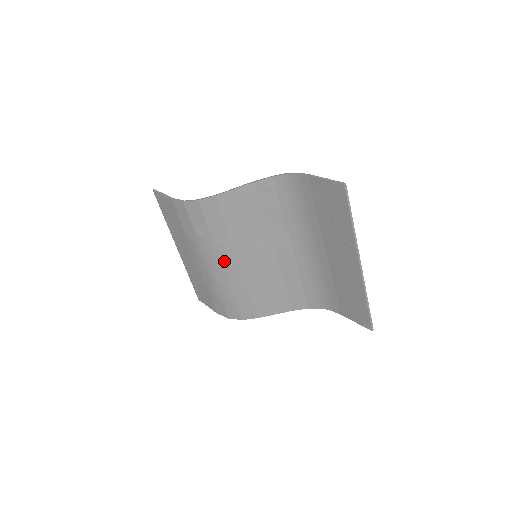
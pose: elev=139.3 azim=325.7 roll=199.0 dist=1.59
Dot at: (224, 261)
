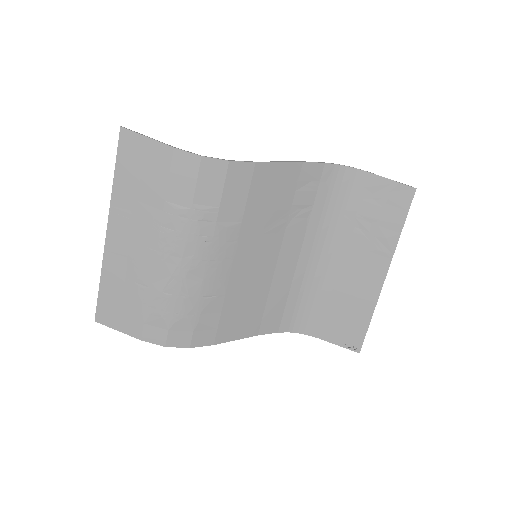
Dot at: (215, 256)
